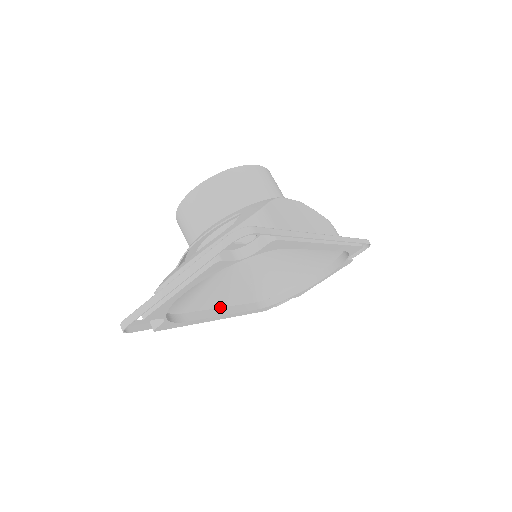
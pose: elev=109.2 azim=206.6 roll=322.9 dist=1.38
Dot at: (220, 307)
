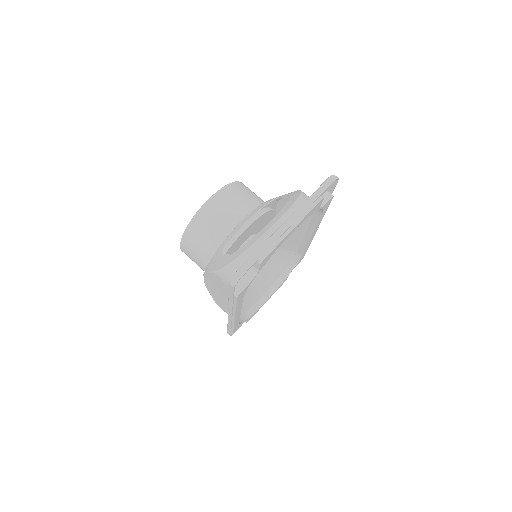
Dot at: occluded
